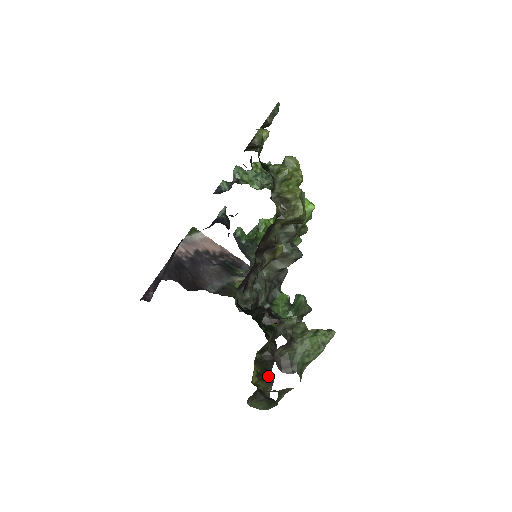
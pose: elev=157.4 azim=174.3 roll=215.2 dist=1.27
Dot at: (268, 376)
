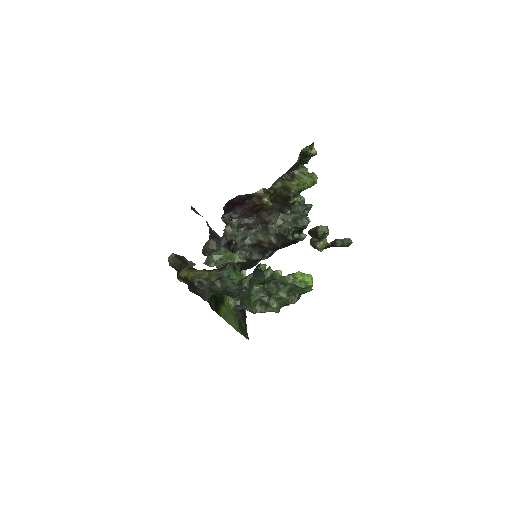
Dot at: (189, 286)
